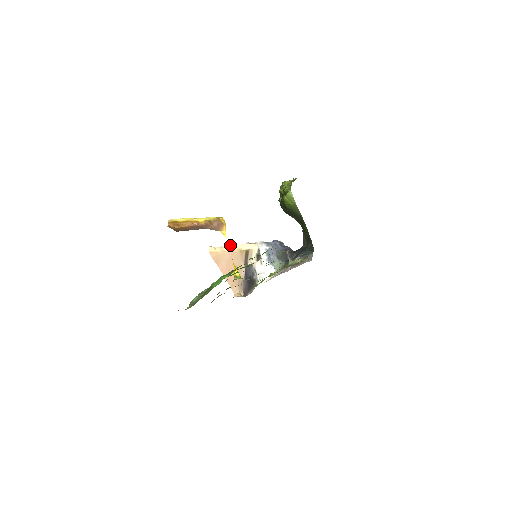
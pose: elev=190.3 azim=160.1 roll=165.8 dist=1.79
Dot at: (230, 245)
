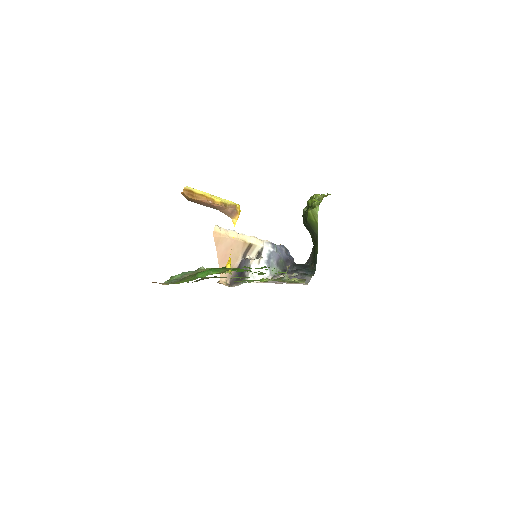
Dot at: occluded
